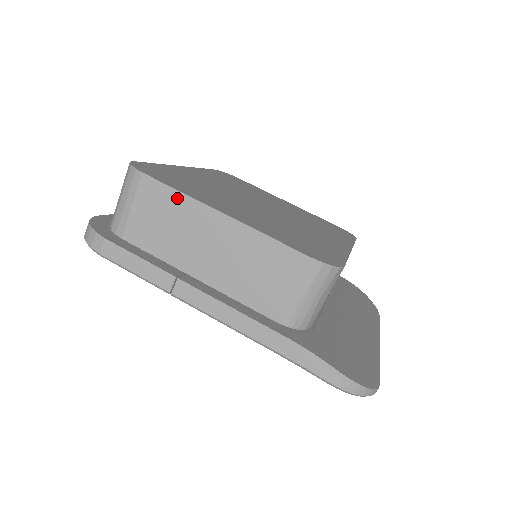
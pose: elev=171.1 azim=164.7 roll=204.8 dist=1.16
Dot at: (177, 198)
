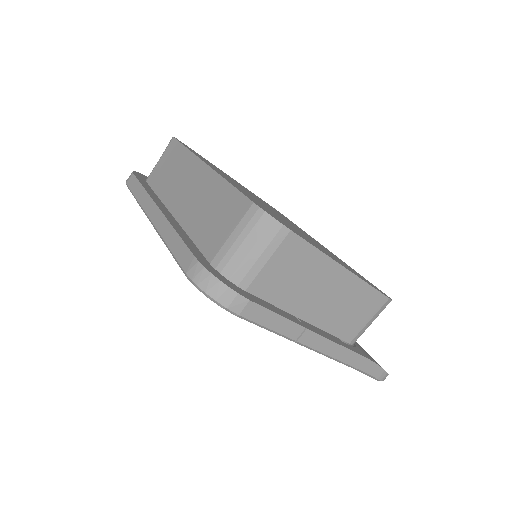
Dot at: (314, 255)
